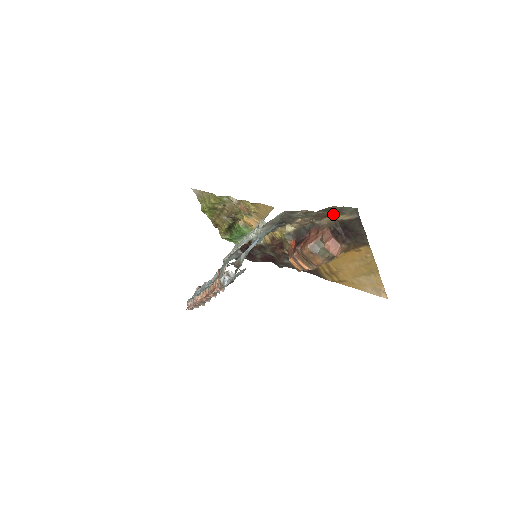
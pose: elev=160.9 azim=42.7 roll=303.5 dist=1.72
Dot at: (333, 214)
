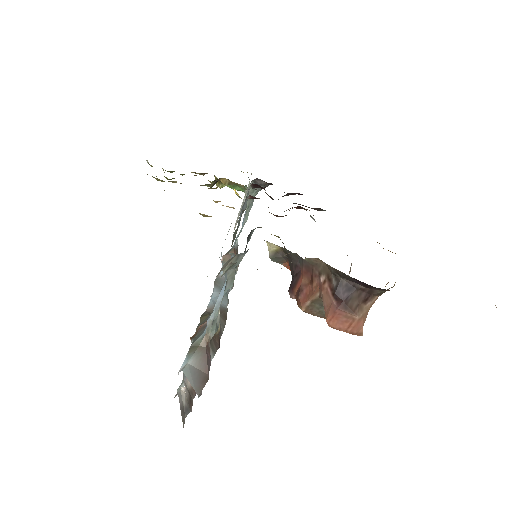
Dot at: occluded
